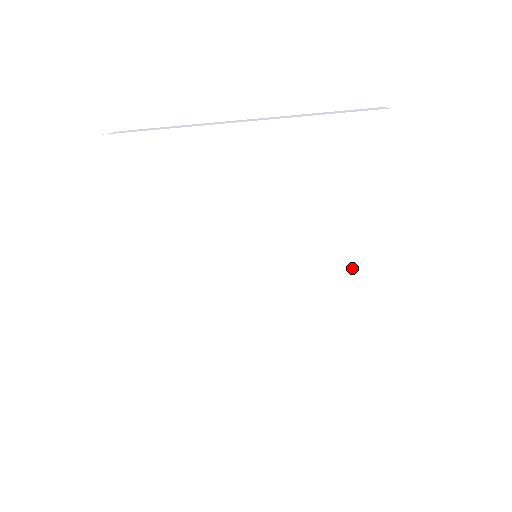
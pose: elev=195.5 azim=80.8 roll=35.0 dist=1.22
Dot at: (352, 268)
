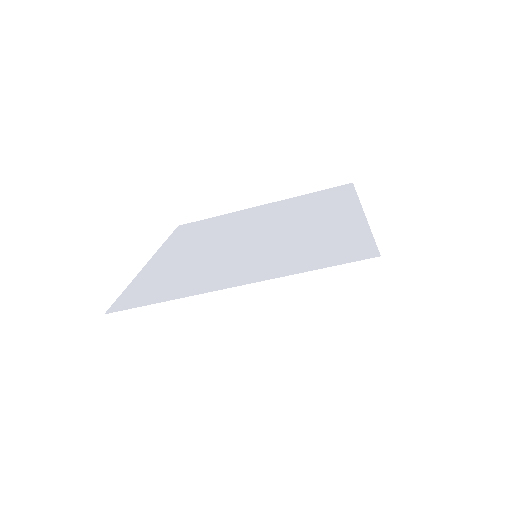
Dot at: (332, 221)
